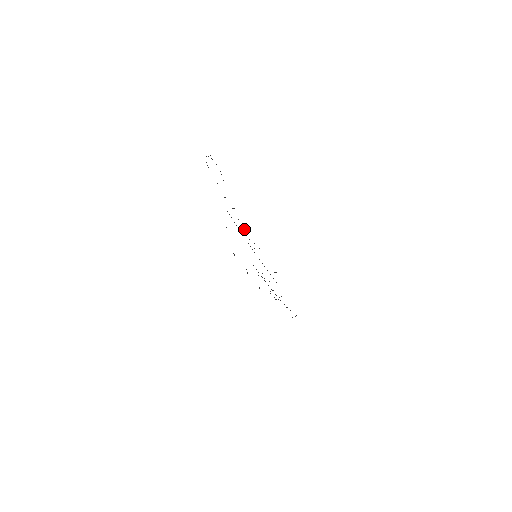
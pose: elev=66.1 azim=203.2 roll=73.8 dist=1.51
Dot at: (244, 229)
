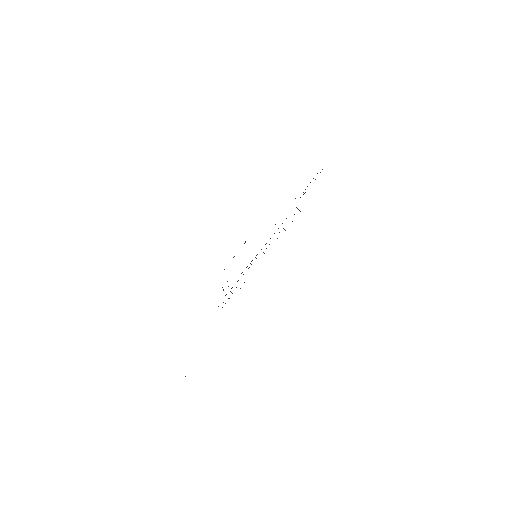
Dot at: occluded
